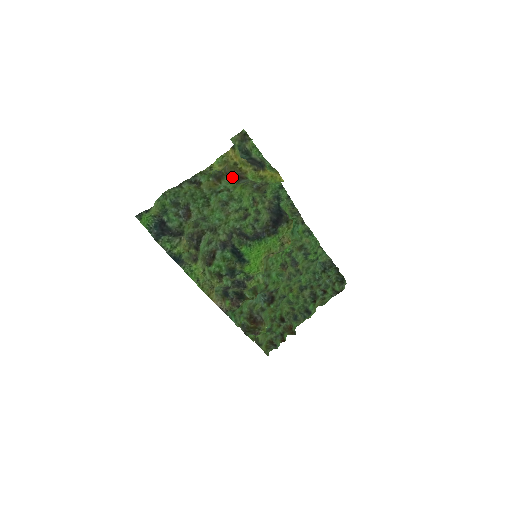
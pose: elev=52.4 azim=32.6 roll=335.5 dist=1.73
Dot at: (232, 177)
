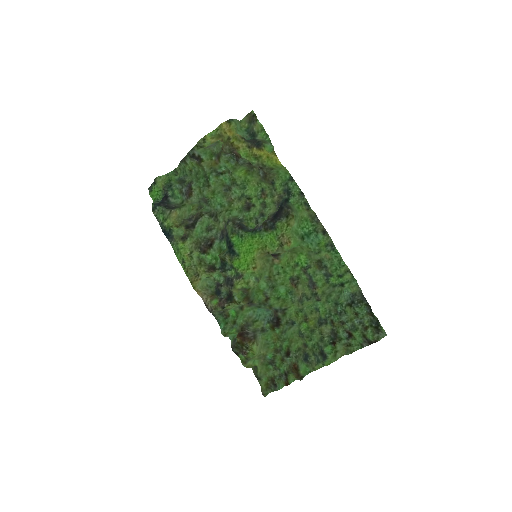
Dot at: (230, 156)
